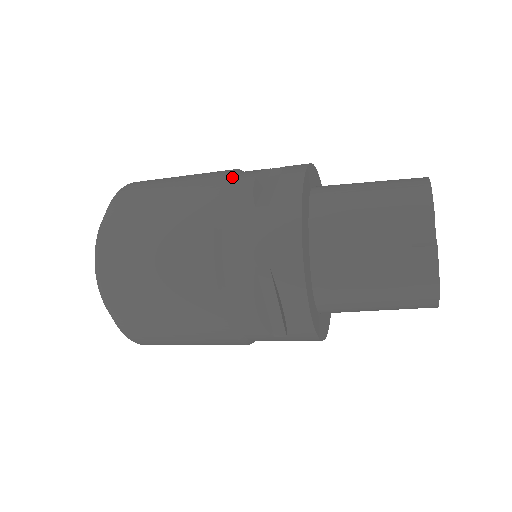
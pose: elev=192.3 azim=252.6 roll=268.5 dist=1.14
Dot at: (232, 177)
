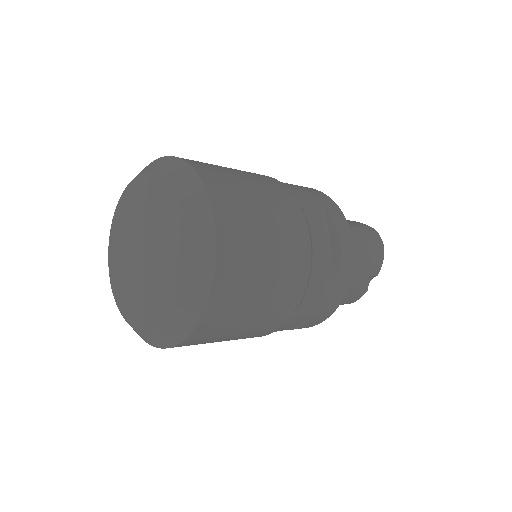
Dot at: (311, 236)
